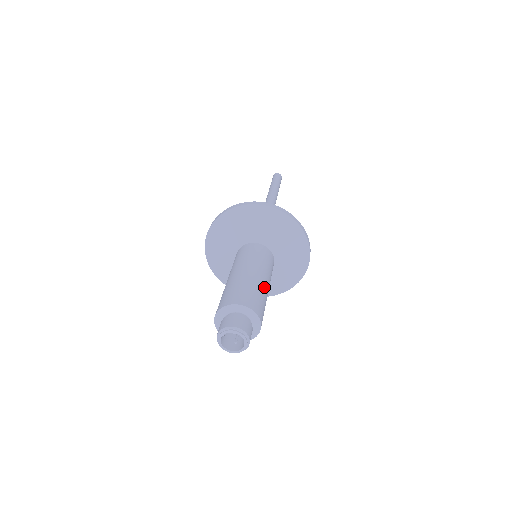
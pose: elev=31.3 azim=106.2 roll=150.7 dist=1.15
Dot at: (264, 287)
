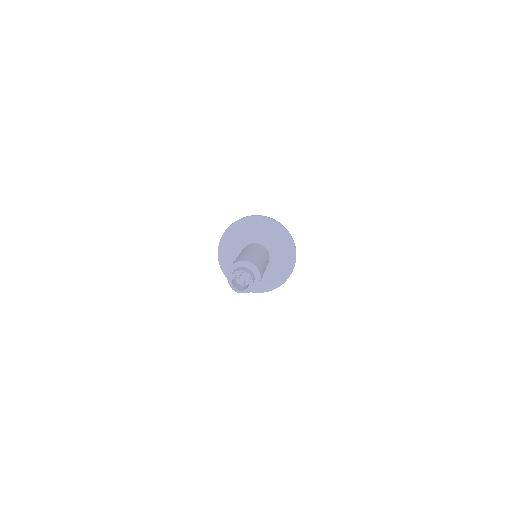
Dot at: (262, 260)
